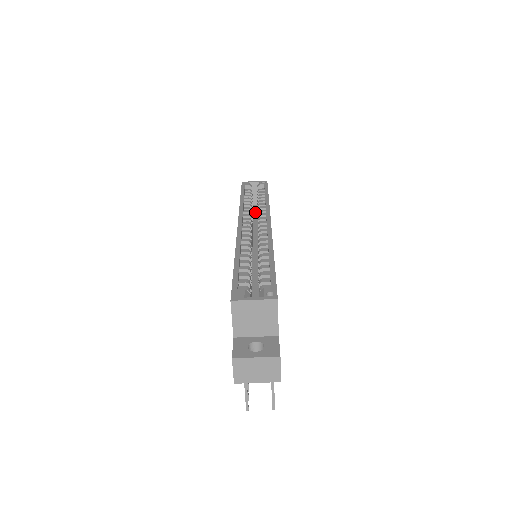
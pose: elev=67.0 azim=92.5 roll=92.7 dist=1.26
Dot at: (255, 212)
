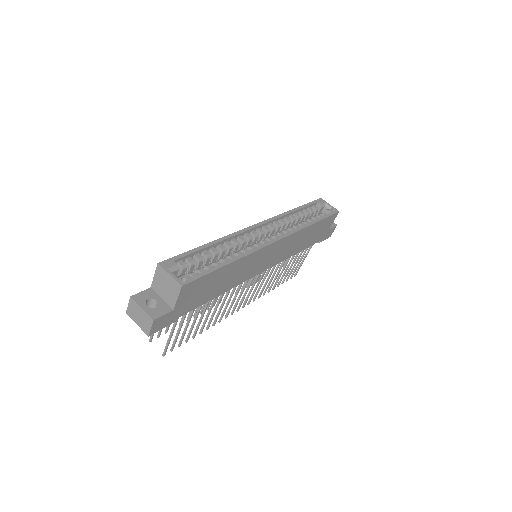
Dot at: occluded
